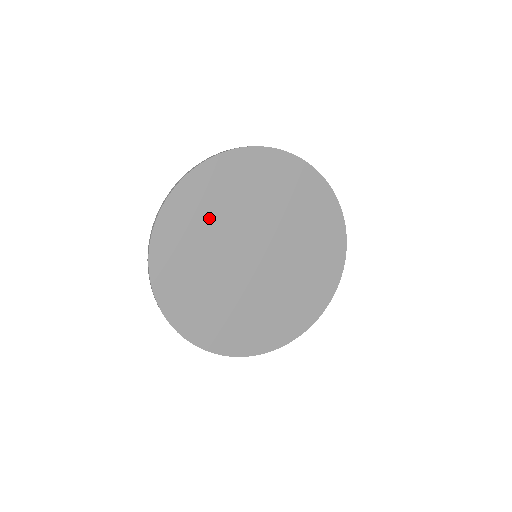
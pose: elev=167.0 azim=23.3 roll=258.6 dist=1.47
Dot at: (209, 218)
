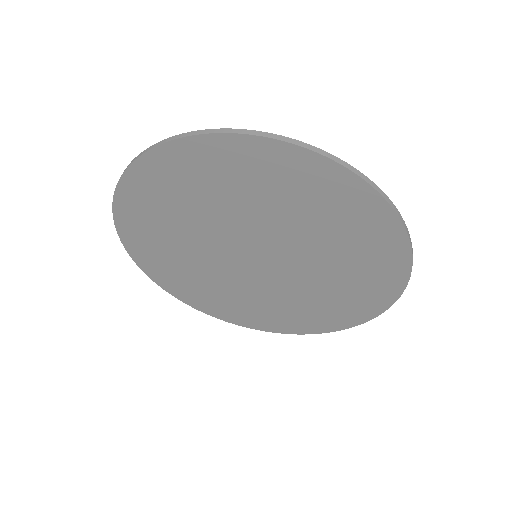
Dot at: (183, 208)
